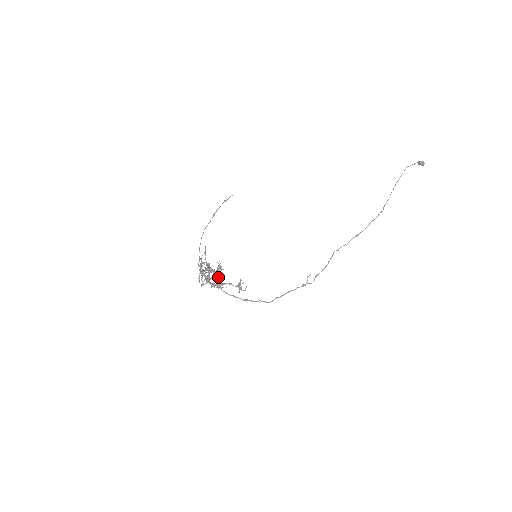
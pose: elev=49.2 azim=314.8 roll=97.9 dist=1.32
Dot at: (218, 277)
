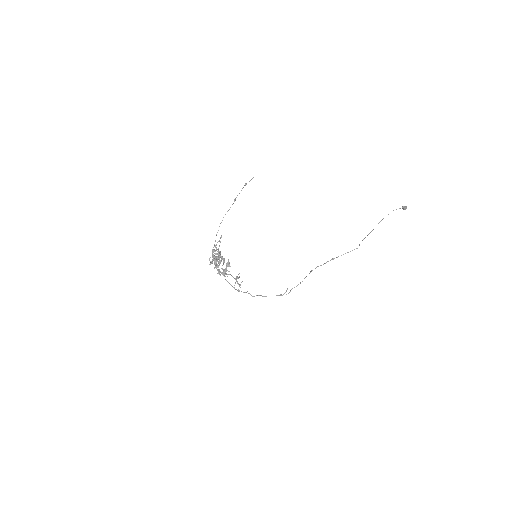
Dot at: (225, 270)
